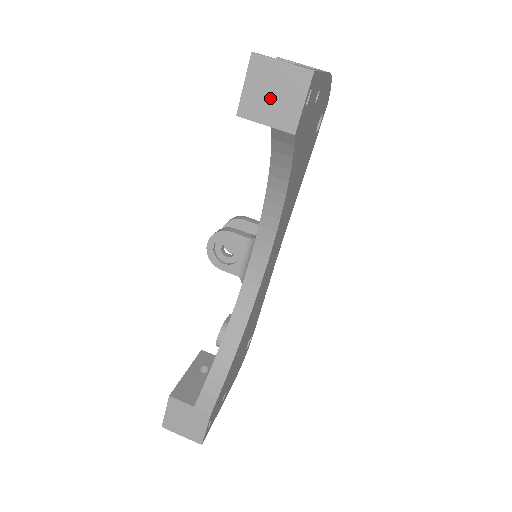
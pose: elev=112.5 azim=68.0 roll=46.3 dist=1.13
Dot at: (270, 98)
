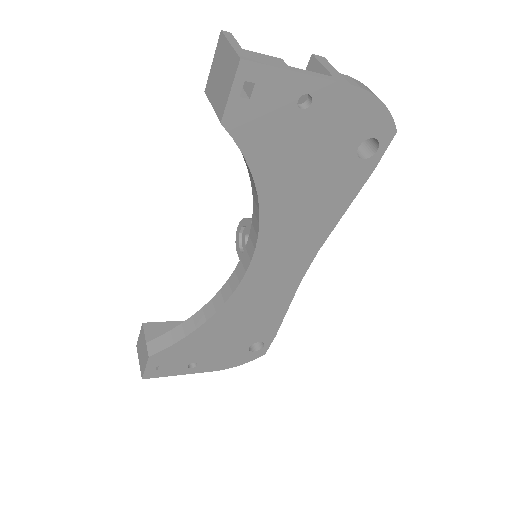
Dot at: (219, 80)
